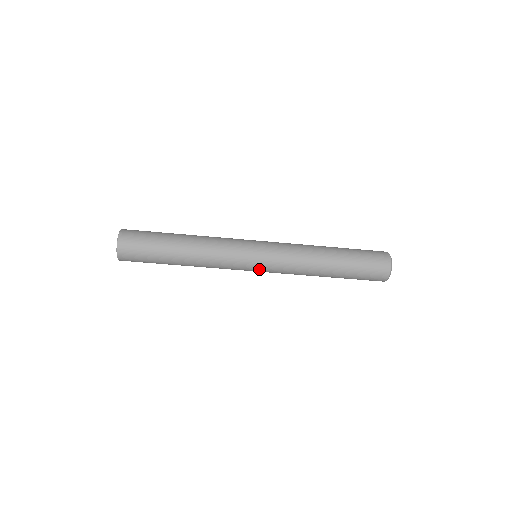
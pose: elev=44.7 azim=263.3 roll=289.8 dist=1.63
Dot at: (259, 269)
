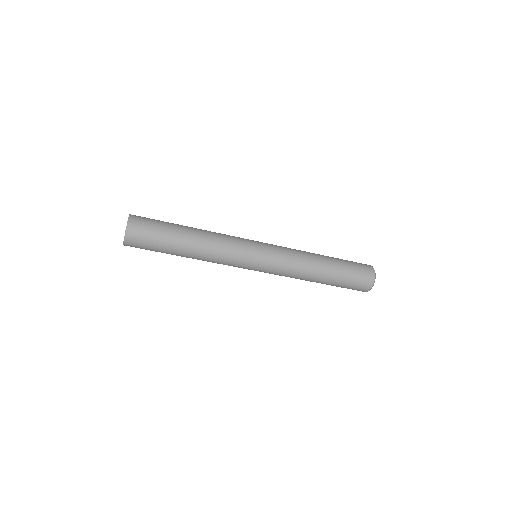
Dot at: (261, 265)
